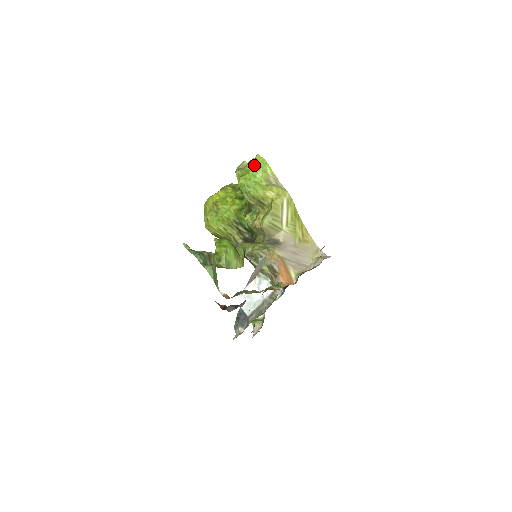
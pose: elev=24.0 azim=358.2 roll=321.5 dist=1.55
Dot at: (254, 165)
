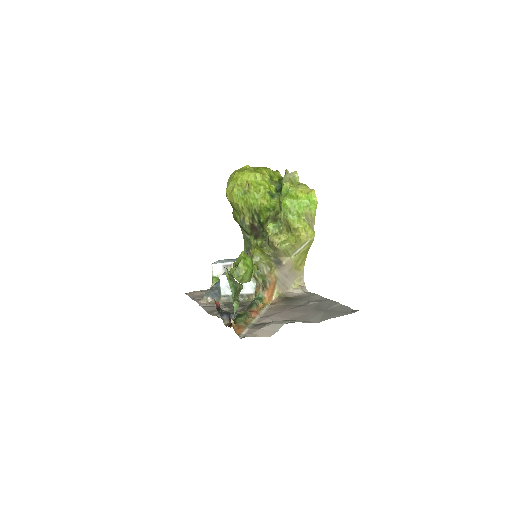
Dot at: (306, 197)
